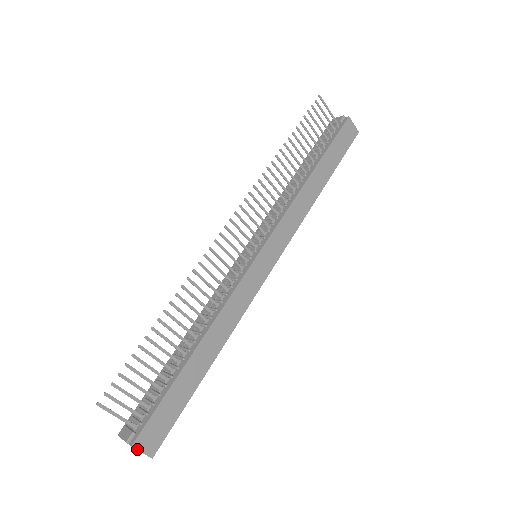
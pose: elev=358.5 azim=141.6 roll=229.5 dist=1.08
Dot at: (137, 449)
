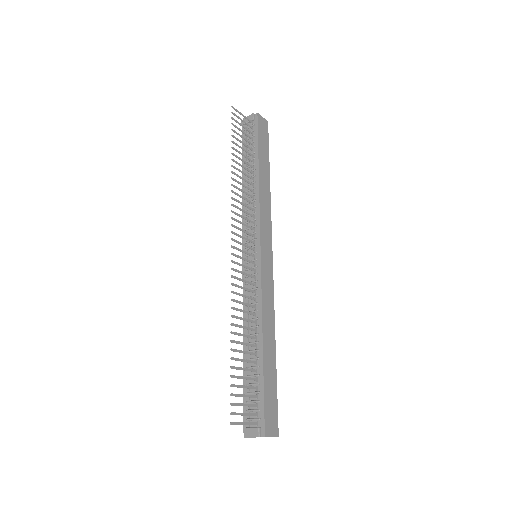
Dot at: occluded
